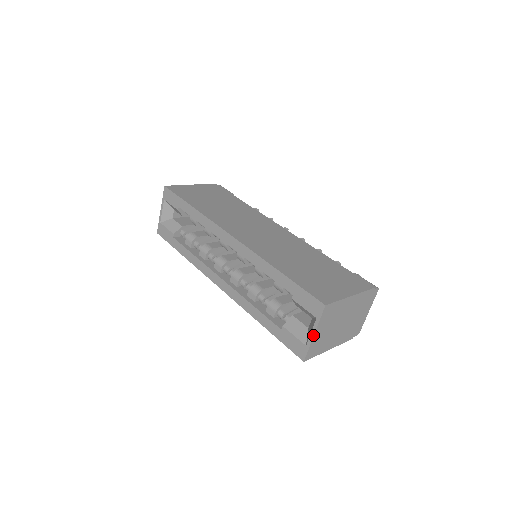
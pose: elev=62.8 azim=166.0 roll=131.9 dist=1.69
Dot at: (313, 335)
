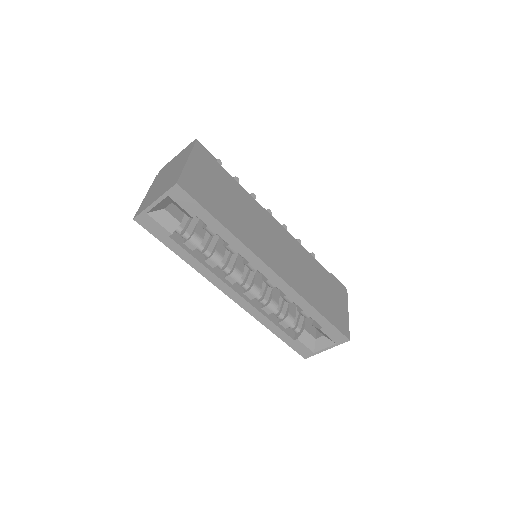
Dot at: occluded
